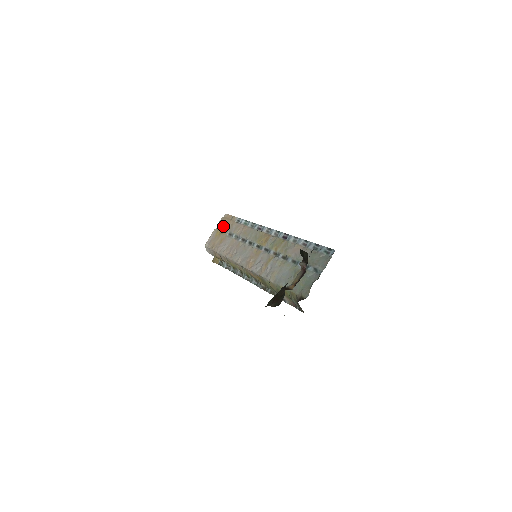
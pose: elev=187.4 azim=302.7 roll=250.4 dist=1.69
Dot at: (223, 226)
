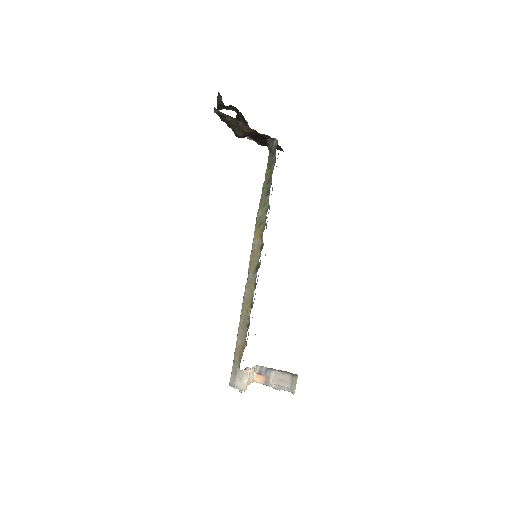
Dot at: occluded
